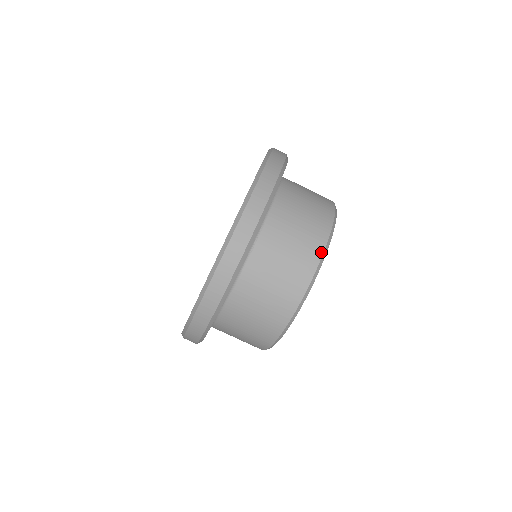
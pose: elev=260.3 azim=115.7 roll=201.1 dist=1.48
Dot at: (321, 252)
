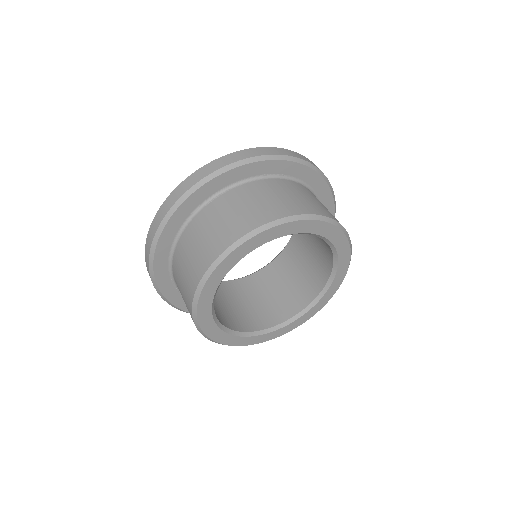
Dot at: (257, 226)
